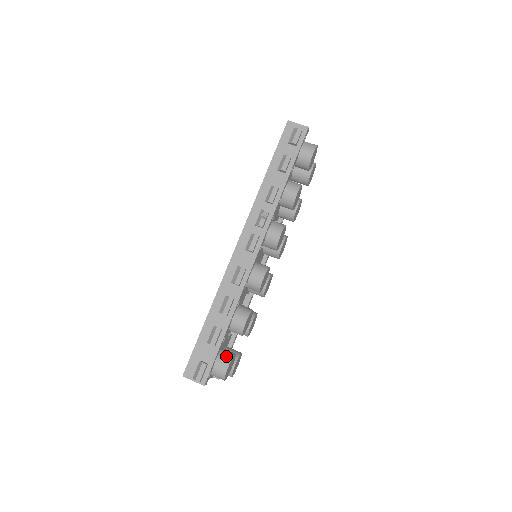
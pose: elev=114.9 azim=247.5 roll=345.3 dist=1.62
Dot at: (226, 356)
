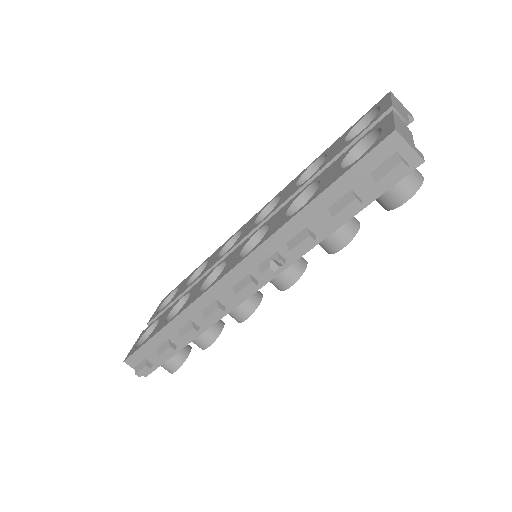
Dot at: (176, 360)
